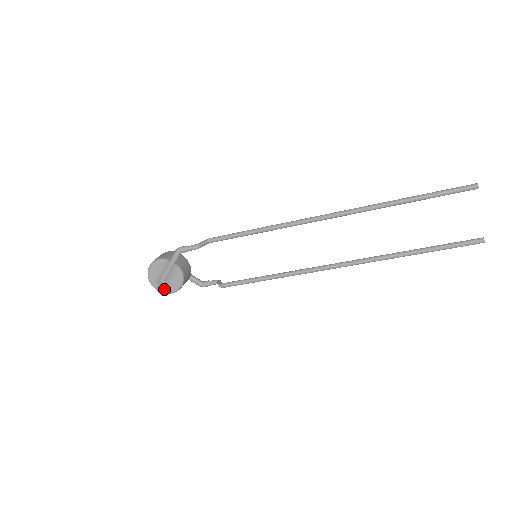
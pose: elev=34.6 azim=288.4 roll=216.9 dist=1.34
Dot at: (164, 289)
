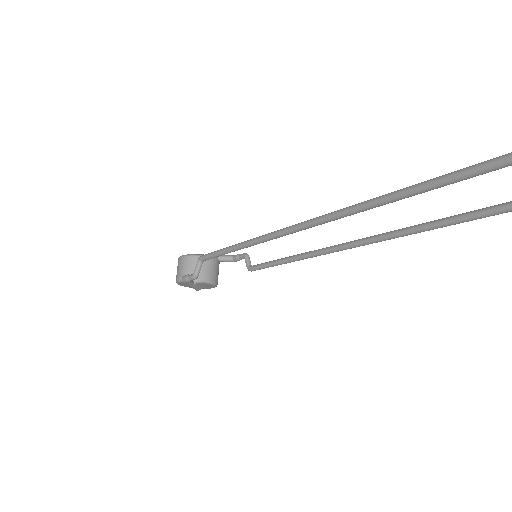
Dot at: (205, 288)
